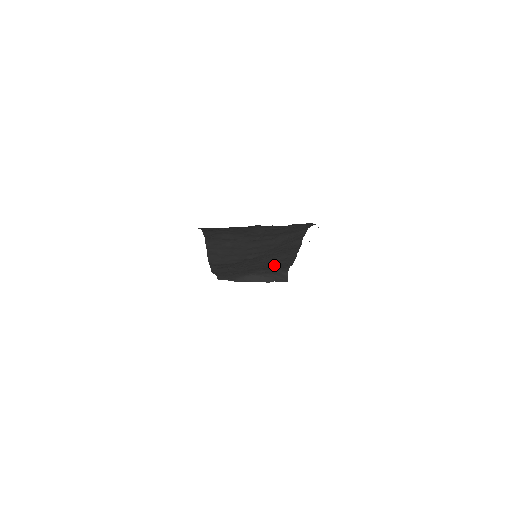
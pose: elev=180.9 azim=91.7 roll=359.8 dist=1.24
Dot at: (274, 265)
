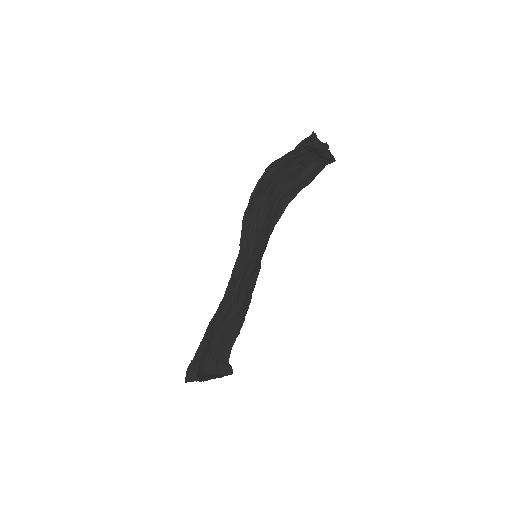
Dot at: (244, 308)
